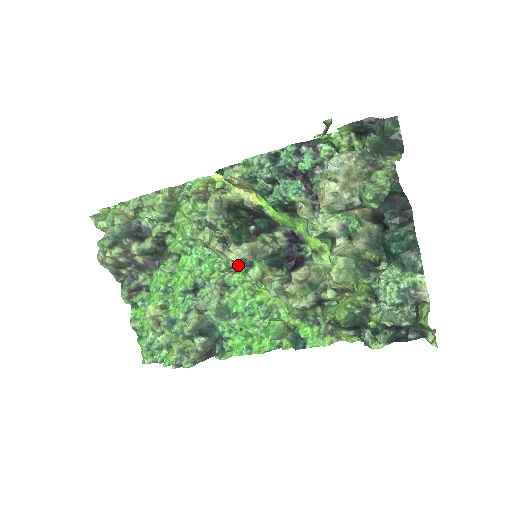
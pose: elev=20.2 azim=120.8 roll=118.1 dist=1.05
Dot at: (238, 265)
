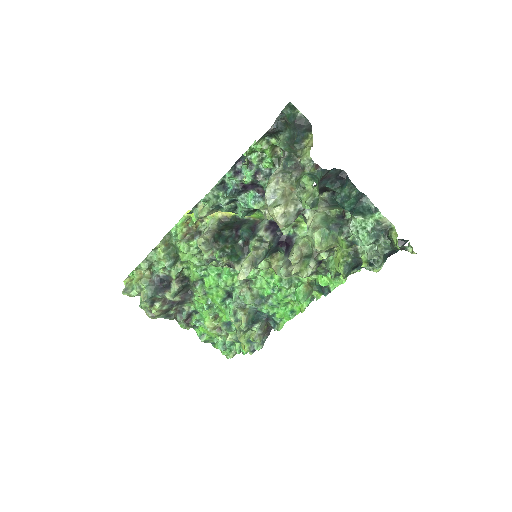
Dot at: occluded
